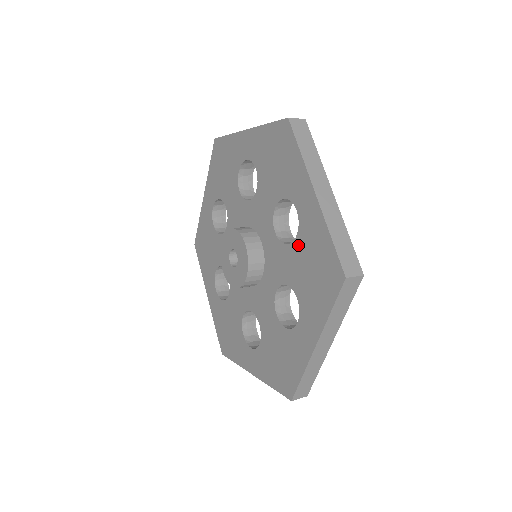
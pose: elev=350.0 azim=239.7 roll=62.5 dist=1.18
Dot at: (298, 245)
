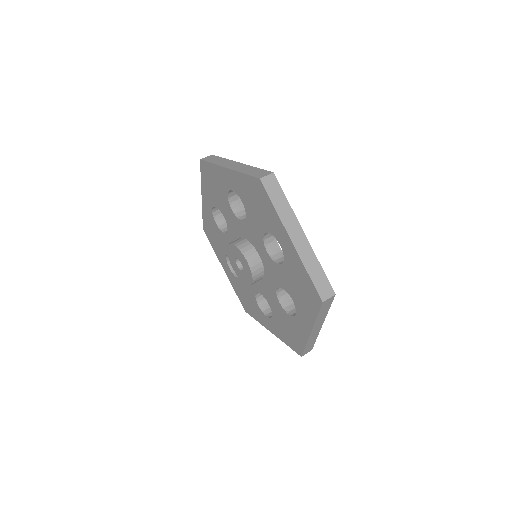
Dot at: (287, 316)
